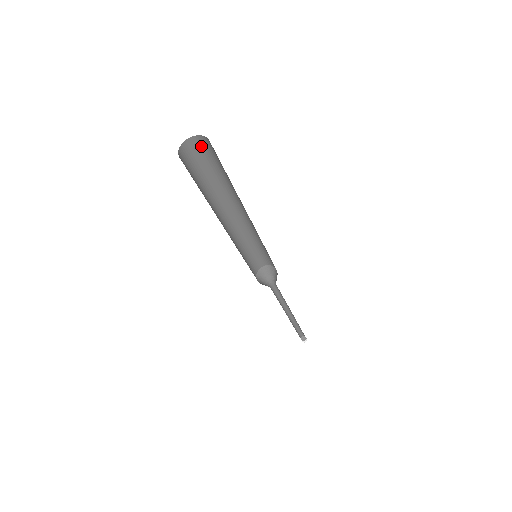
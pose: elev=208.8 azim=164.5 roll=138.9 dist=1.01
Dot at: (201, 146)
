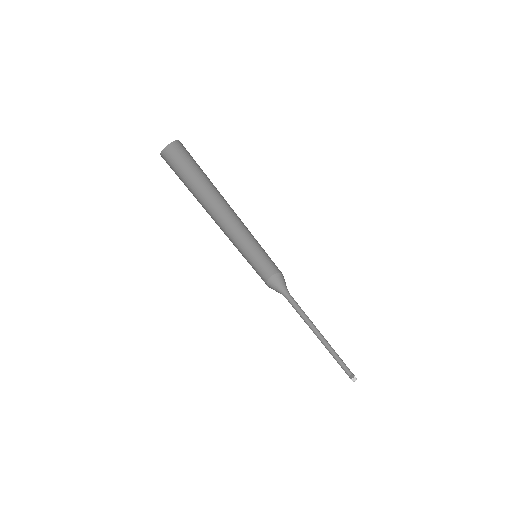
Dot at: (183, 149)
